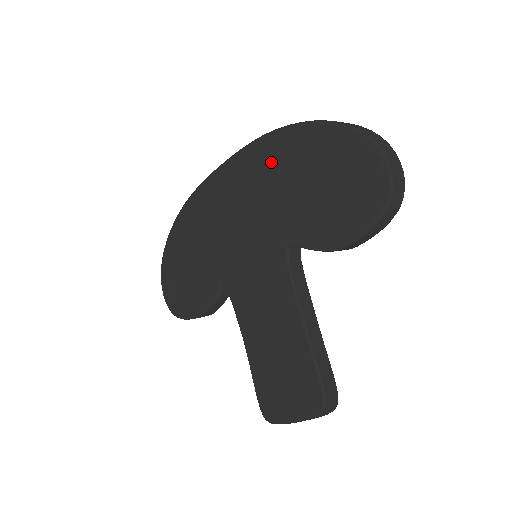
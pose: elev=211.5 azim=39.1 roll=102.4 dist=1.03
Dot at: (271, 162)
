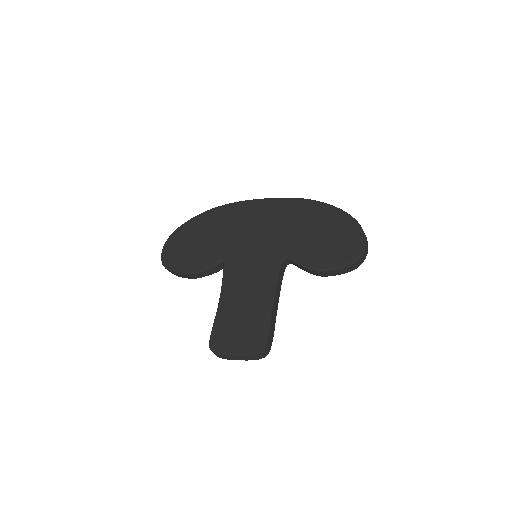
Dot at: (298, 213)
